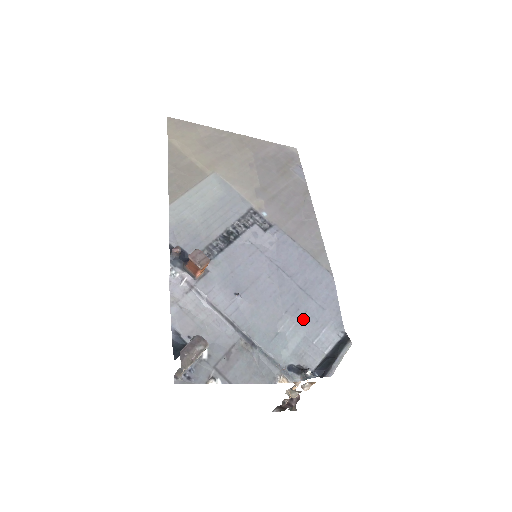
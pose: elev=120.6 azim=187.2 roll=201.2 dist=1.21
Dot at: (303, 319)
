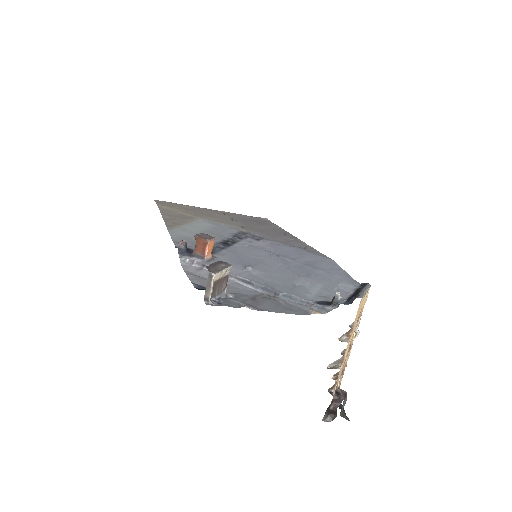
Dot at: (316, 279)
